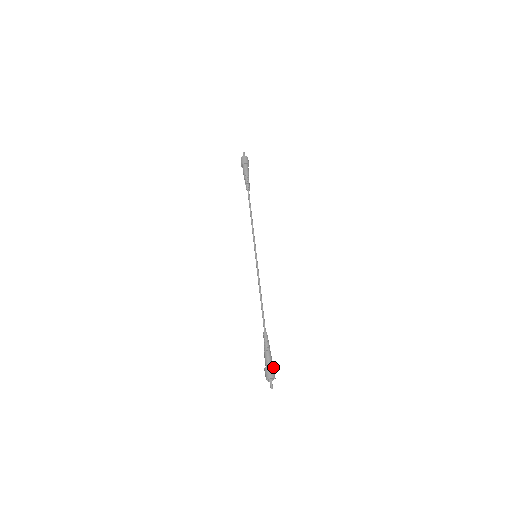
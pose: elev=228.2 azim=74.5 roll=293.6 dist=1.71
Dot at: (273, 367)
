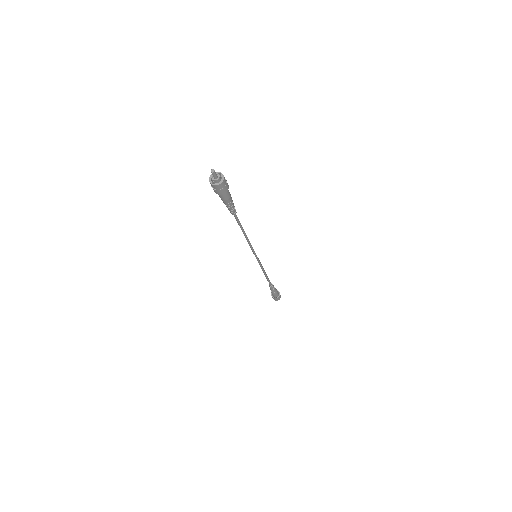
Dot at: occluded
